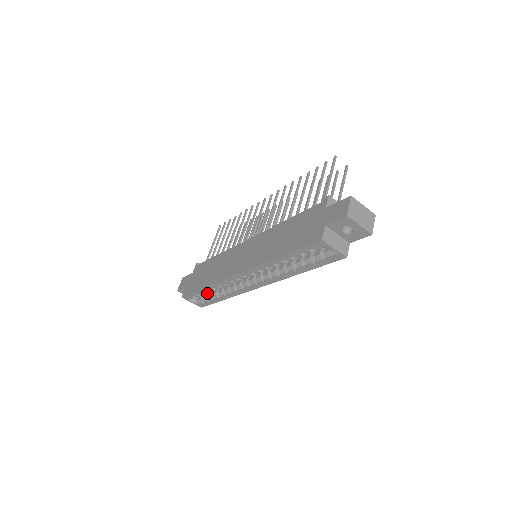
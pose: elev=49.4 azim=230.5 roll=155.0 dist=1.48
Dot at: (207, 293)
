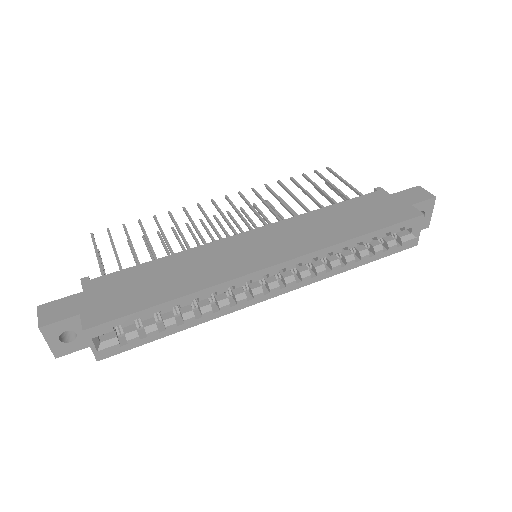
Dot at: (137, 323)
